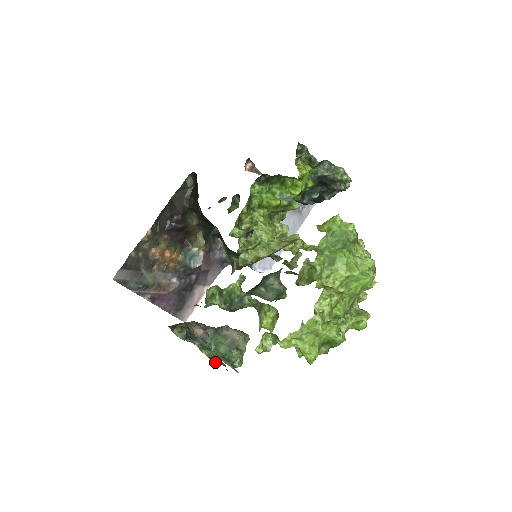
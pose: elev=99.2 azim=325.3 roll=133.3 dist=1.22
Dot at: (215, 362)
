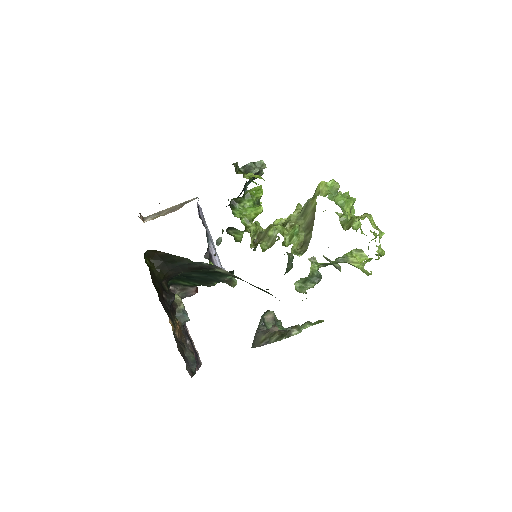
Dot at: (322, 321)
